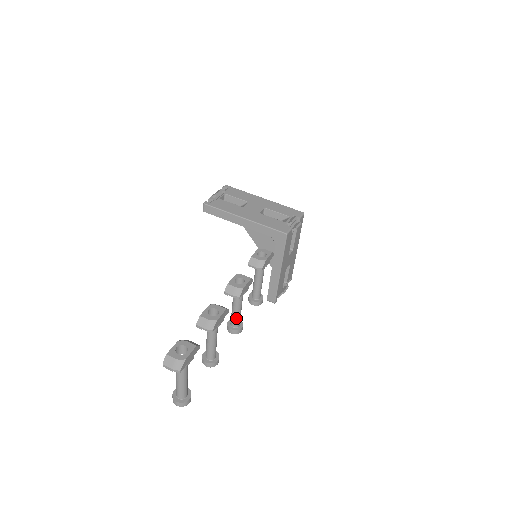
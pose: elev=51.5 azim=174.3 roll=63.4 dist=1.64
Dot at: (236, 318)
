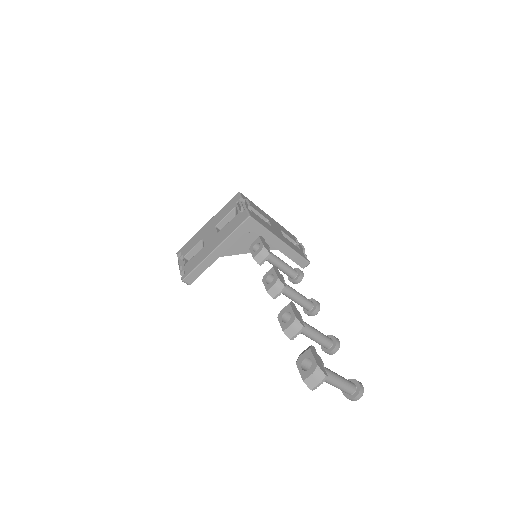
Dot at: (304, 302)
